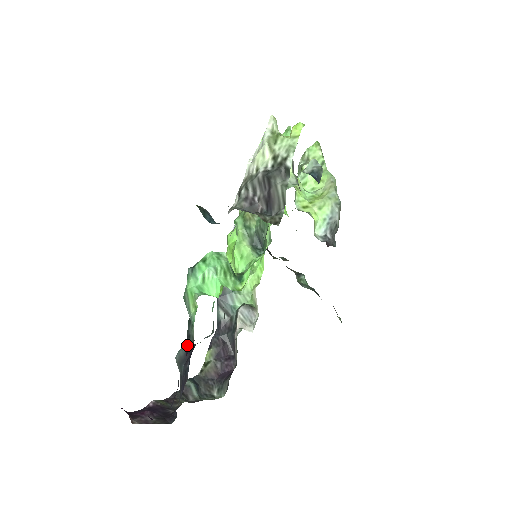
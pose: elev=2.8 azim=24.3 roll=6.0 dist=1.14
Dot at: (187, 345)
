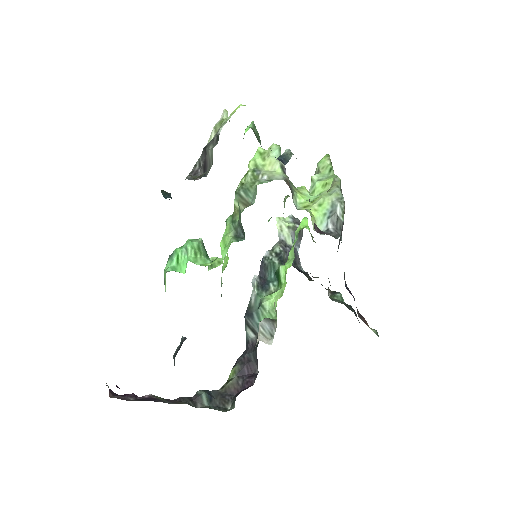
Dot at: occluded
